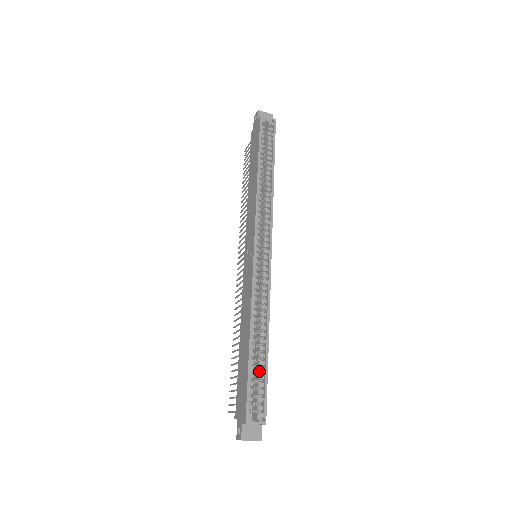
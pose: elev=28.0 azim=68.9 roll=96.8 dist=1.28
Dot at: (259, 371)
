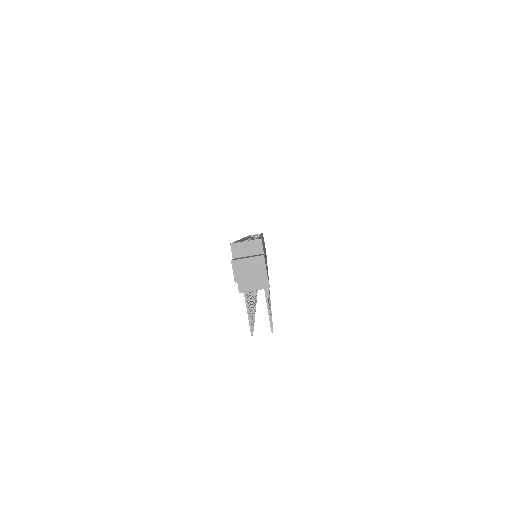
Dot at: occluded
